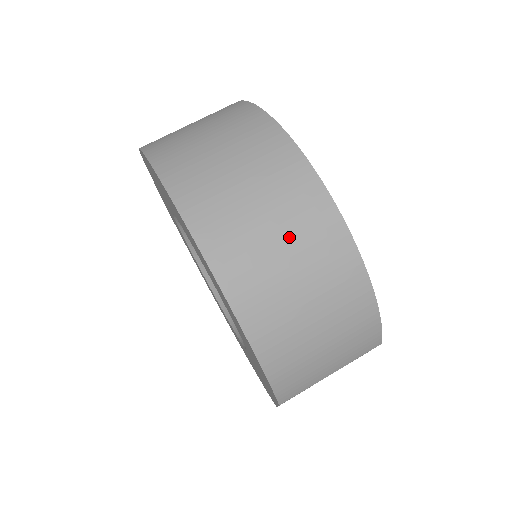
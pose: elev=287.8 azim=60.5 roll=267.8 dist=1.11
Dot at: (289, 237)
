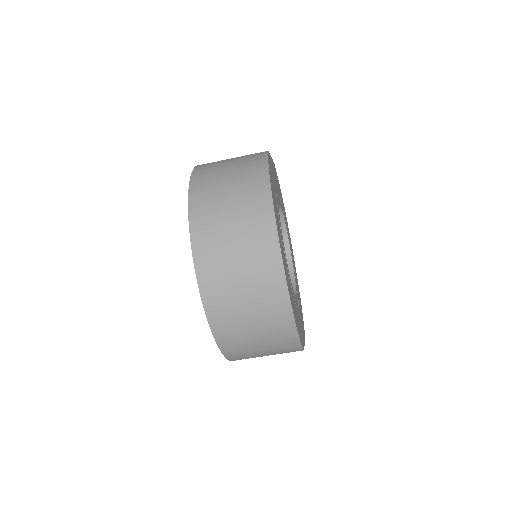
Dot at: (252, 293)
